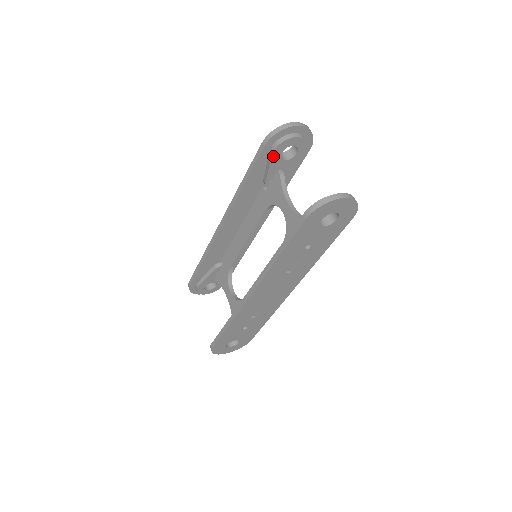
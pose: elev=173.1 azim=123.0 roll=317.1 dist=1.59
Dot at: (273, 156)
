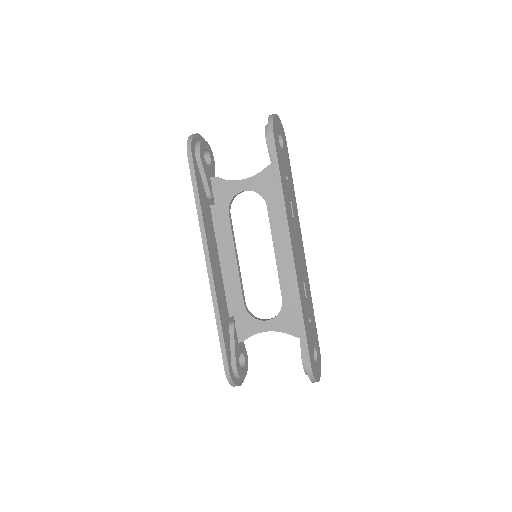
Dot at: (202, 161)
